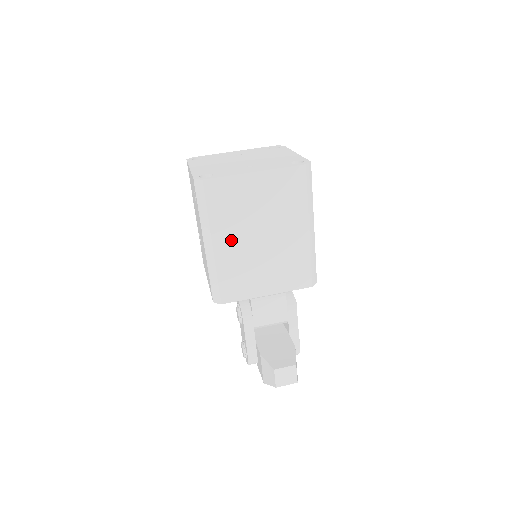
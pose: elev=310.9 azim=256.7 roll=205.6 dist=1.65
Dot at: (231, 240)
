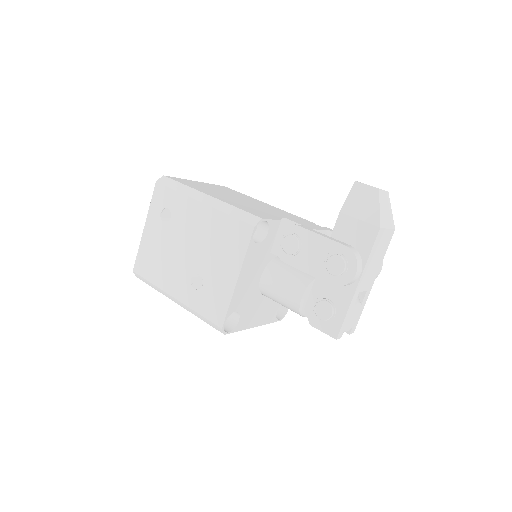
Dot at: (219, 196)
